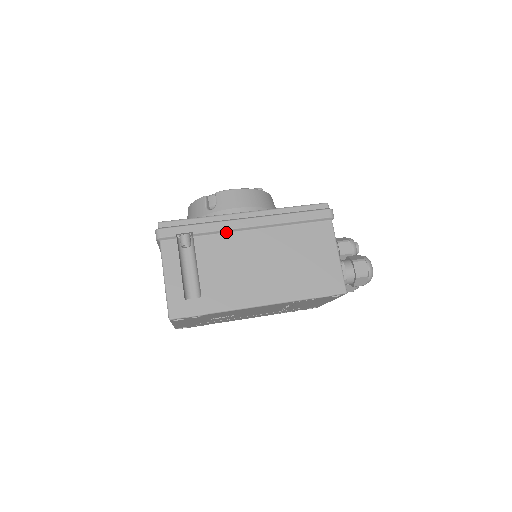
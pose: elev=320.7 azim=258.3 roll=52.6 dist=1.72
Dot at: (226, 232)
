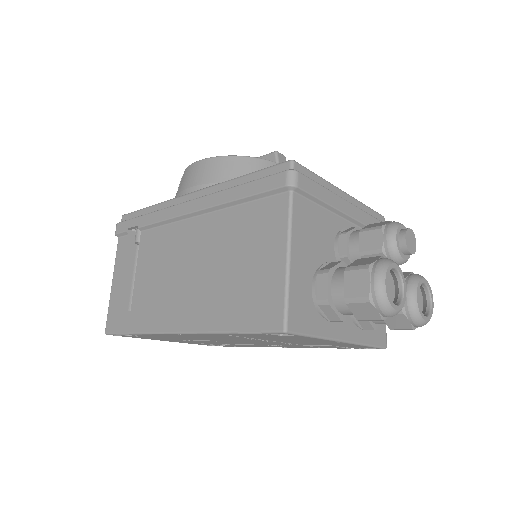
Dot at: (167, 223)
